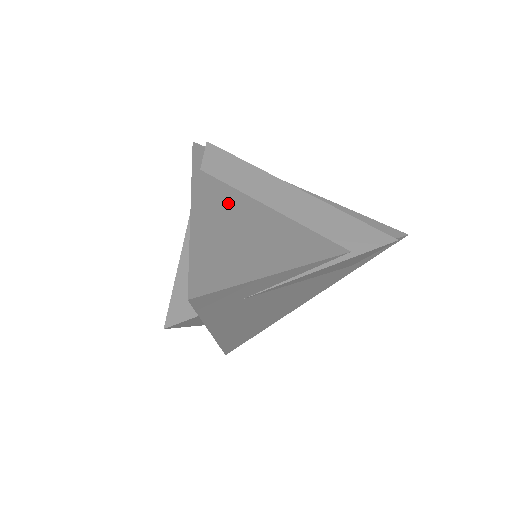
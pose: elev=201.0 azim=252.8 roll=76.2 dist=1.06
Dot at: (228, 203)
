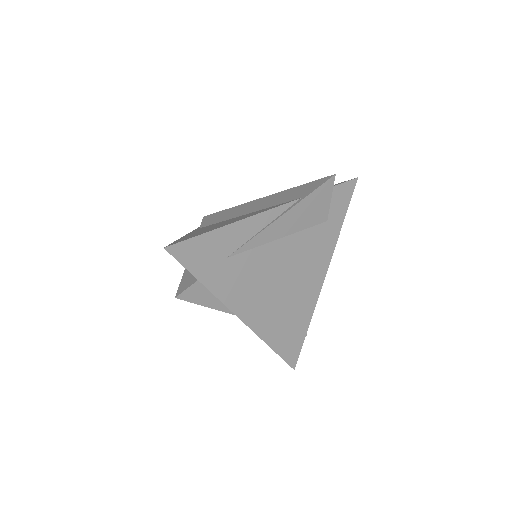
Dot at: (213, 225)
